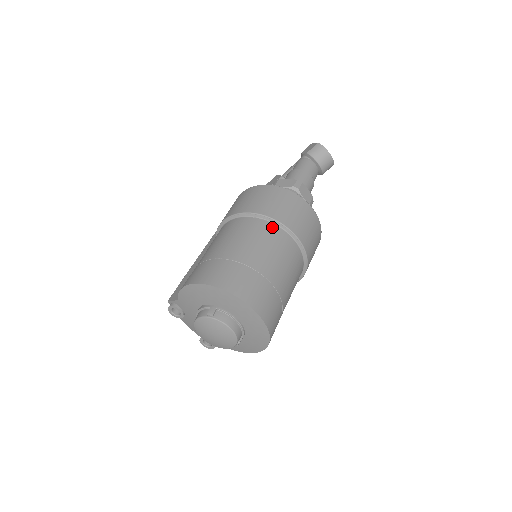
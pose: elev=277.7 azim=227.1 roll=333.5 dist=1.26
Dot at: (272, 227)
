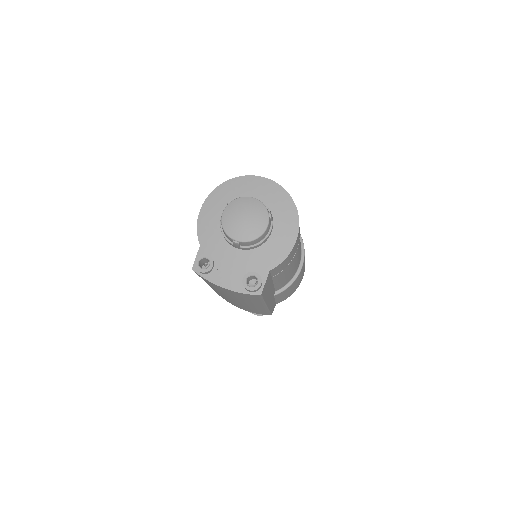
Dot at: occluded
